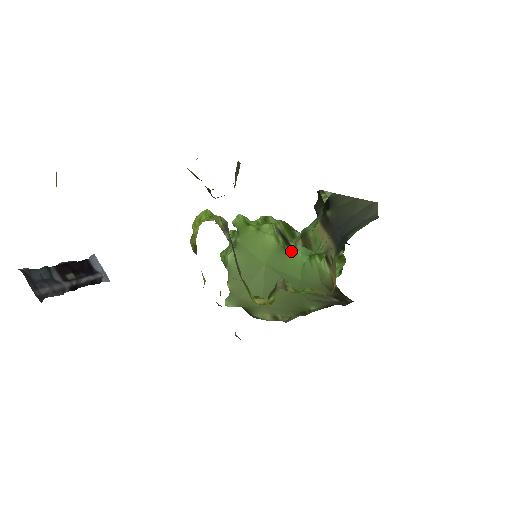
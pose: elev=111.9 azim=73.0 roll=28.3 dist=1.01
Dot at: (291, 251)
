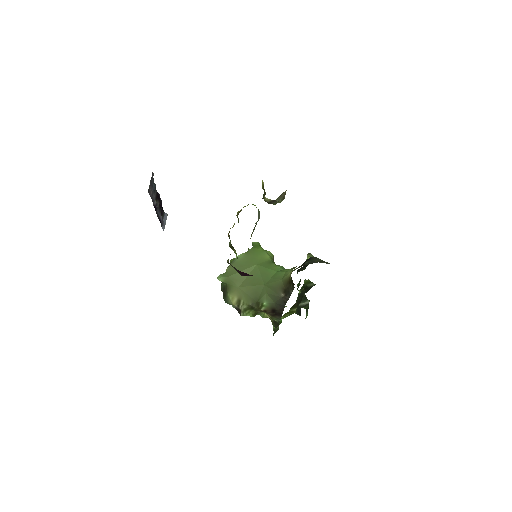
Dot at: occluded
